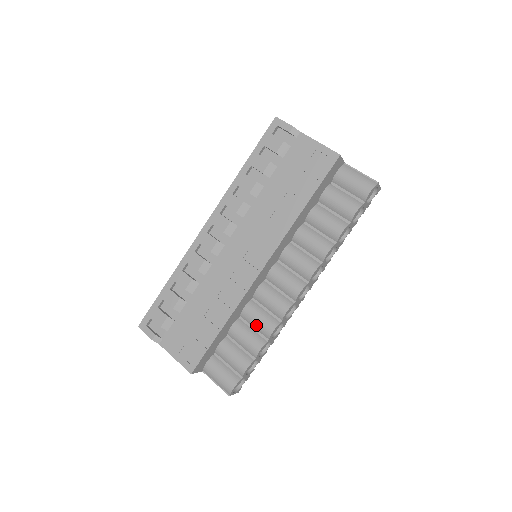
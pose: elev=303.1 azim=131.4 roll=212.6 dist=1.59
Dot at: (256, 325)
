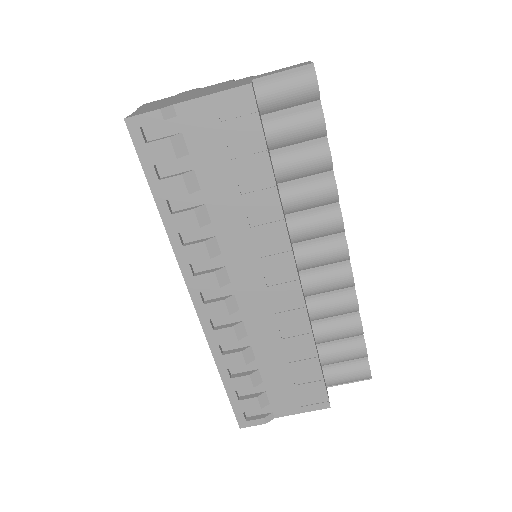
Dot at: (336, 314)
